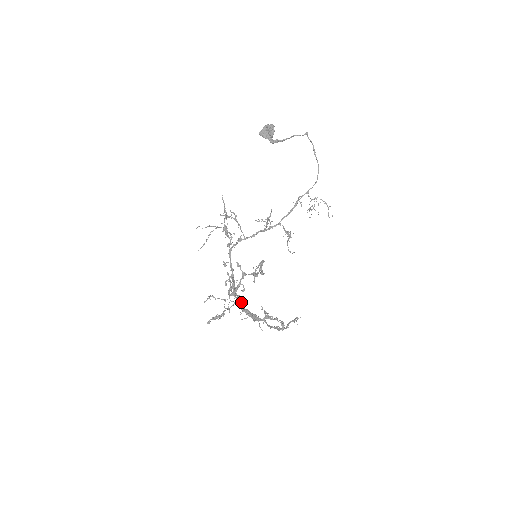
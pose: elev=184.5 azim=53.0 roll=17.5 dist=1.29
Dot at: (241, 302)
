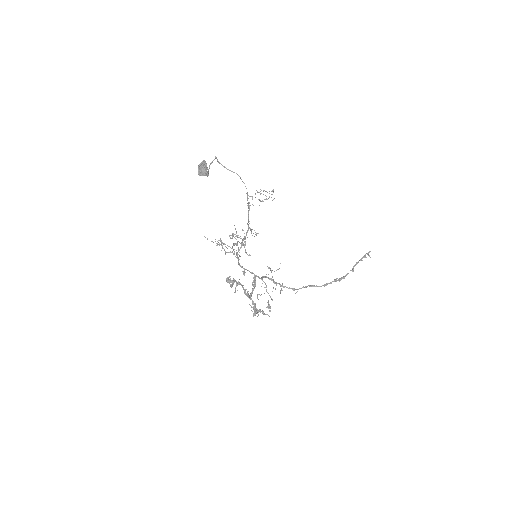
Dot at: (253, 301)
